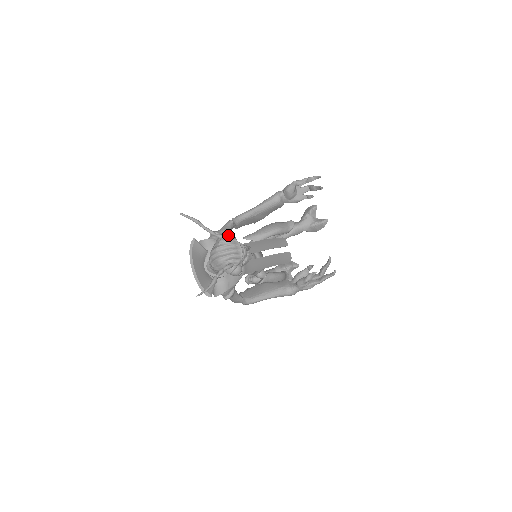
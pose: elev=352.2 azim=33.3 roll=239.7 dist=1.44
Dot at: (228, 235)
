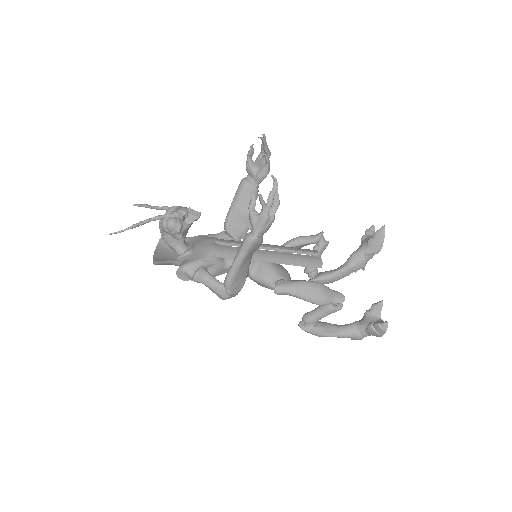
Dot at: (173, 206)
